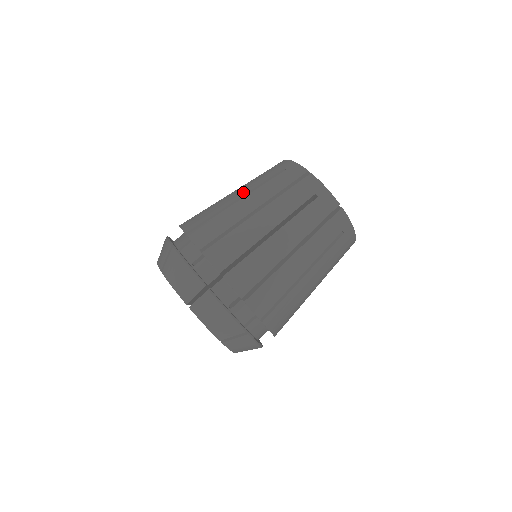
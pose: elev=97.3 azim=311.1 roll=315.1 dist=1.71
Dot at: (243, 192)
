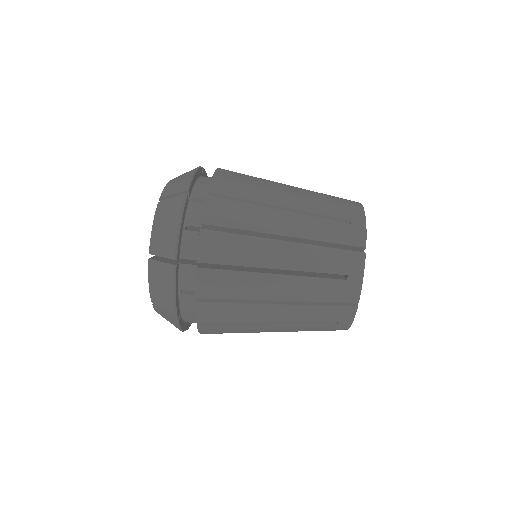
Dot at: occluded
